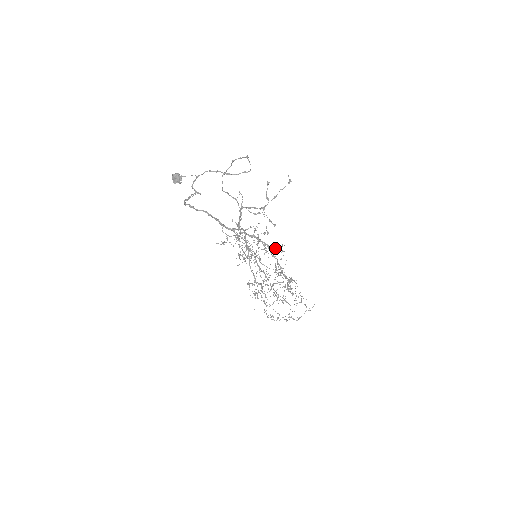
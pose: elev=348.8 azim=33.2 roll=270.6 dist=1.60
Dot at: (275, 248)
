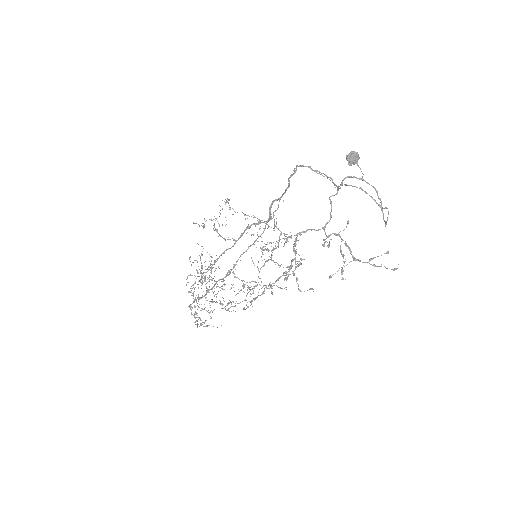
Dot at: (297, 280)
